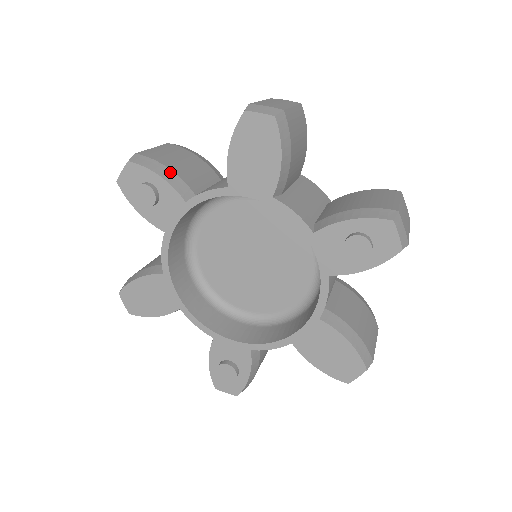
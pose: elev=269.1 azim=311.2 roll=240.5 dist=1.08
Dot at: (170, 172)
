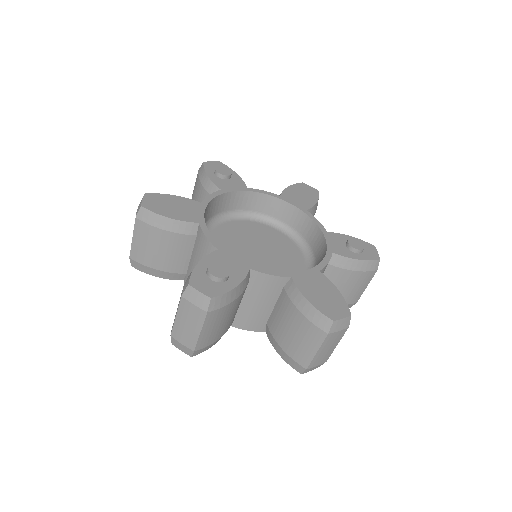
Dot at: (160, 272)
